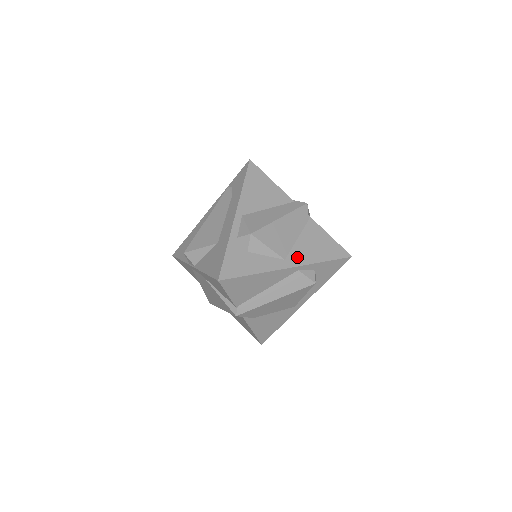
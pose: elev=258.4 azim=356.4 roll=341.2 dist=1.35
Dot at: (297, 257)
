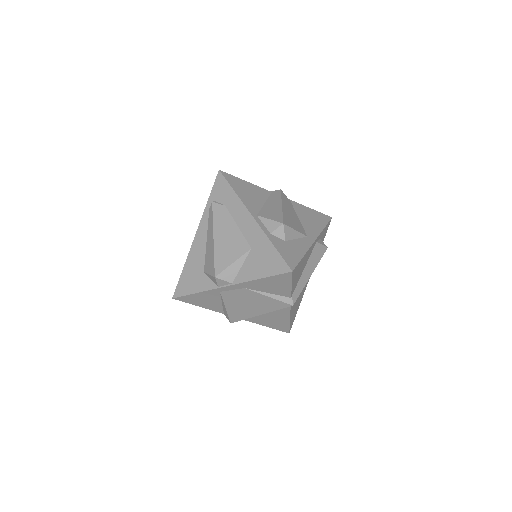
Dot at: (311, 231)
